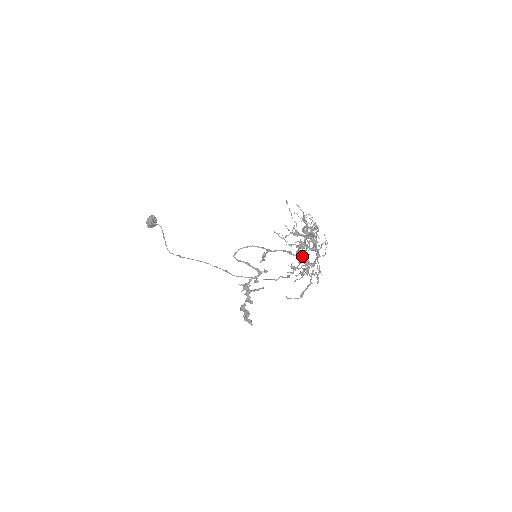
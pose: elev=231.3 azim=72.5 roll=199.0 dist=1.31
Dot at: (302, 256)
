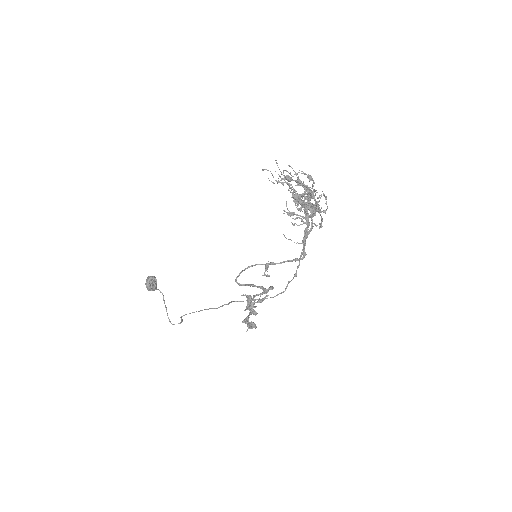
Dot at: (297, 193)
